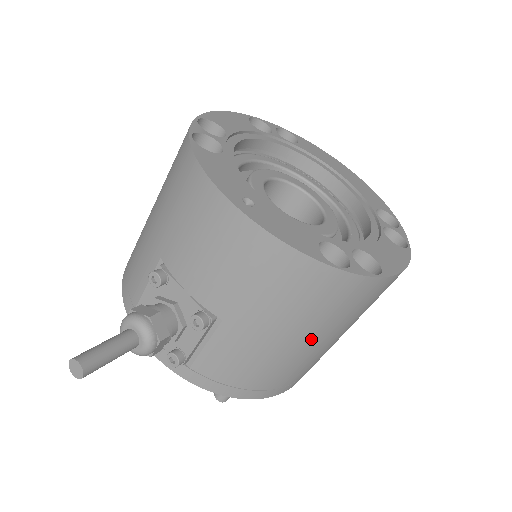
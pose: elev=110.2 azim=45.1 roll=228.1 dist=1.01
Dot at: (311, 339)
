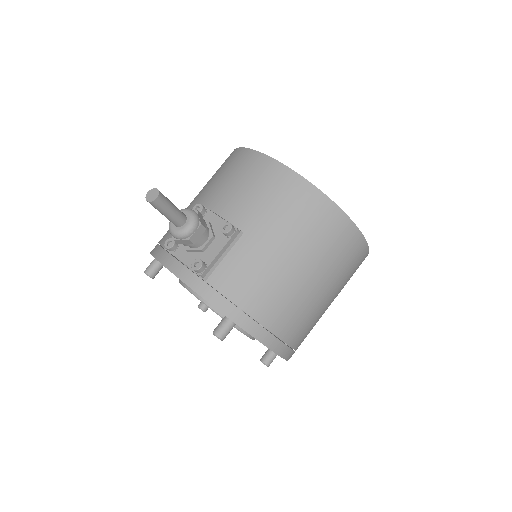
Dot at: (304, 268)
